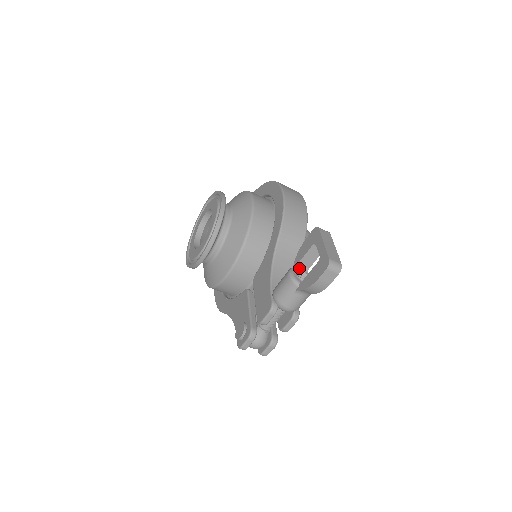
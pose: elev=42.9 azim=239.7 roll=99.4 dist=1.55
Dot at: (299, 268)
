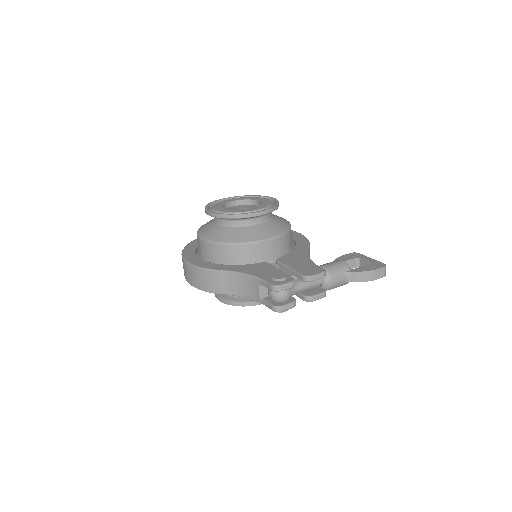
Dot at: occluded
